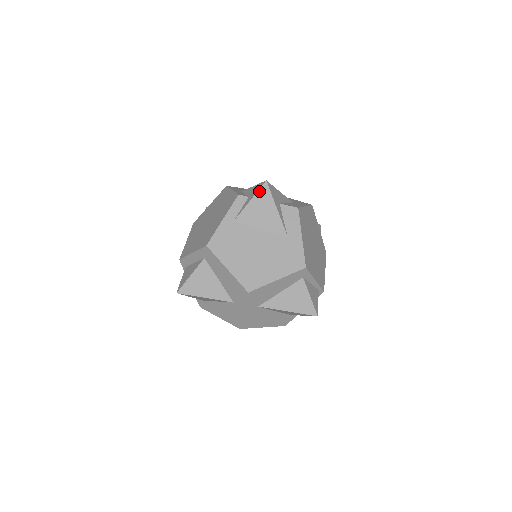
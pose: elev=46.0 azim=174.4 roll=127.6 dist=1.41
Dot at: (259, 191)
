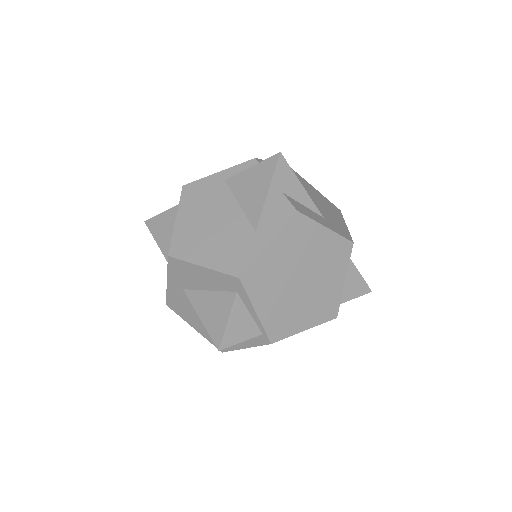
Dot at: (266, 160)
